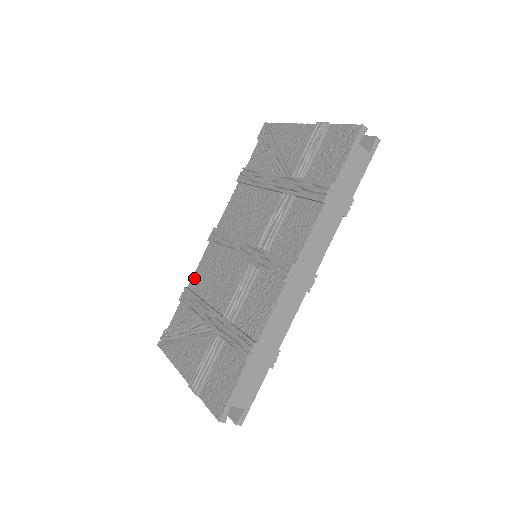
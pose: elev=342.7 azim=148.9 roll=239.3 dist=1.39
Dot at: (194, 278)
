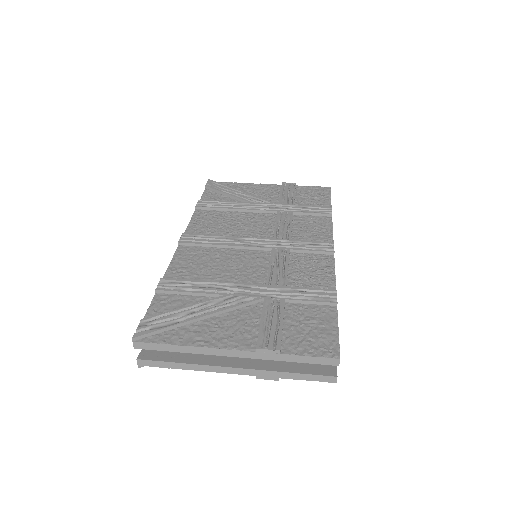
Dot at: (172, 271)
